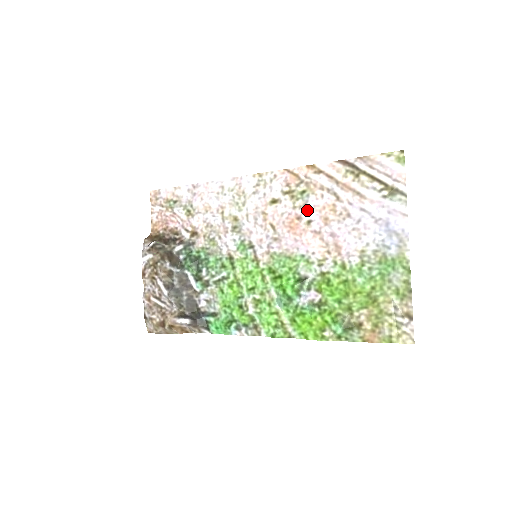
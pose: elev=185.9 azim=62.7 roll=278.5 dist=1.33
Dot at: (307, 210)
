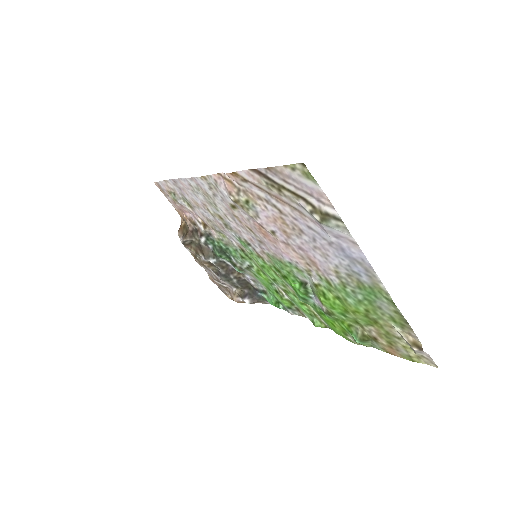
Dot at: (263, 221)
